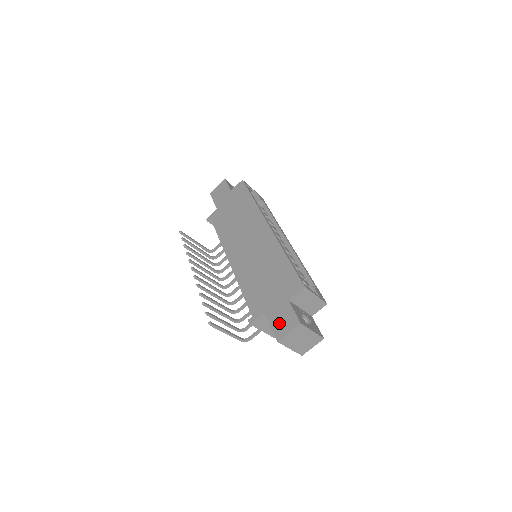
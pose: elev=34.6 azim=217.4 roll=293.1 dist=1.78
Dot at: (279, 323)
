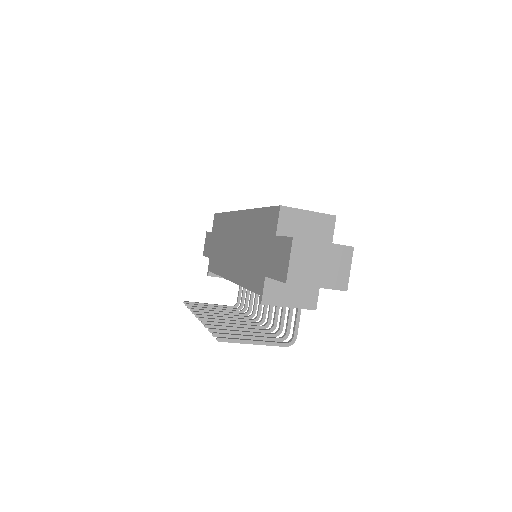
Dot at: (278, 265)
